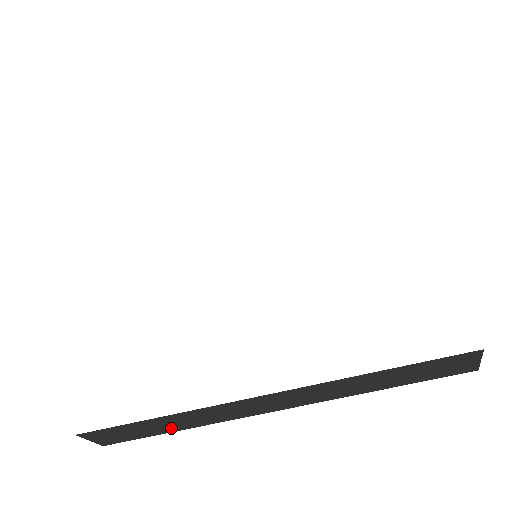
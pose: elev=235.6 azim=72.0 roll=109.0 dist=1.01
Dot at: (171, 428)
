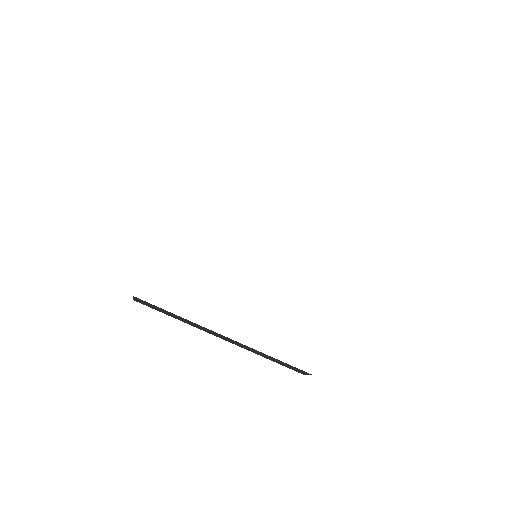
Dot at: (173, 317)
